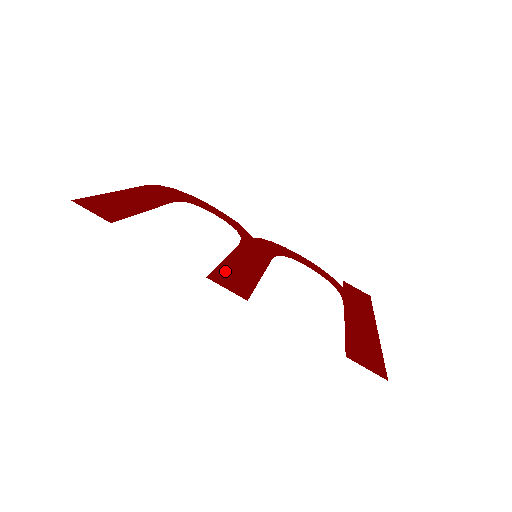
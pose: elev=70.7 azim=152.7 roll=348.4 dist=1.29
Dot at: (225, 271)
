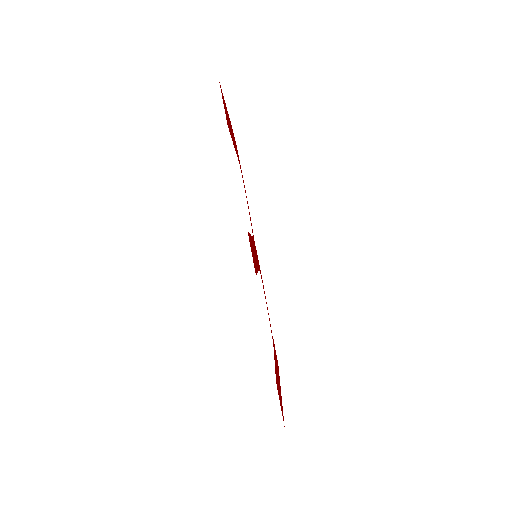
Dot at: occluded
